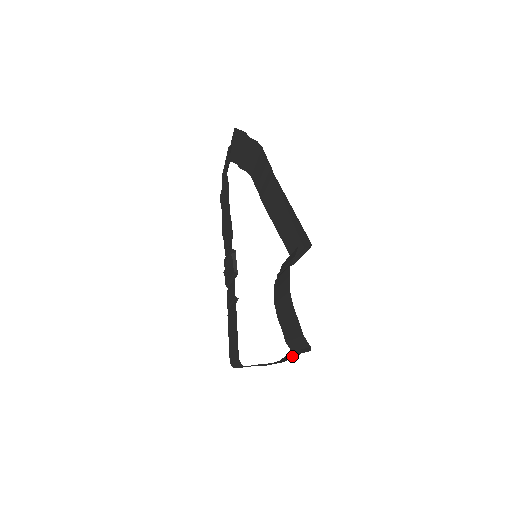
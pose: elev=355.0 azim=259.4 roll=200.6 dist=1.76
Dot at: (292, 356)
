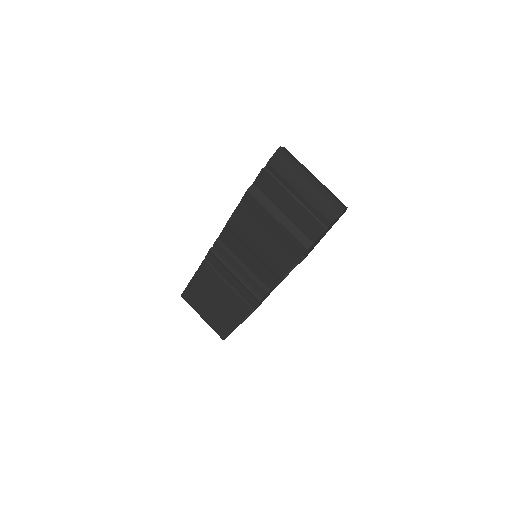
Dot at: occluded
